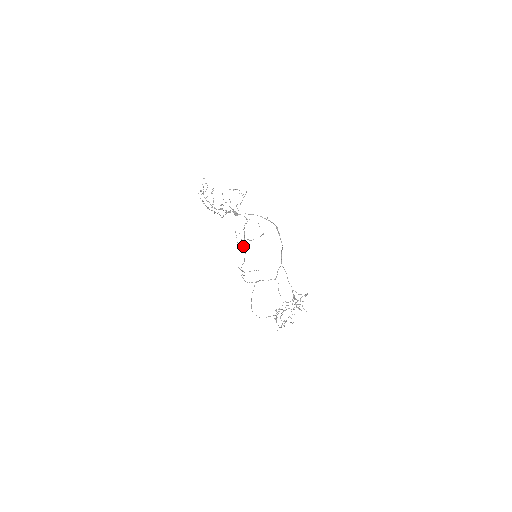
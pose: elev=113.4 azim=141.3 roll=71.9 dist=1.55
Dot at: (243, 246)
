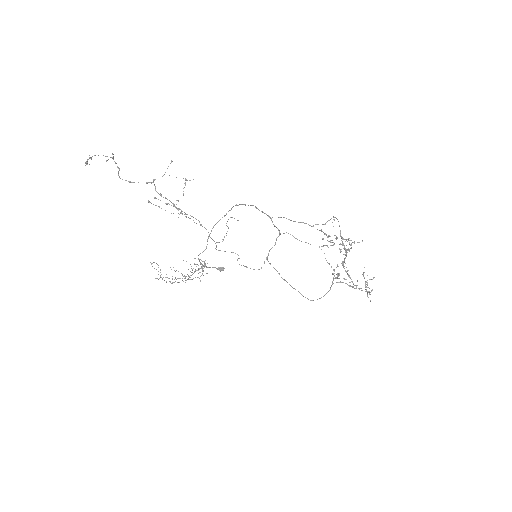
Dot at: occluded
